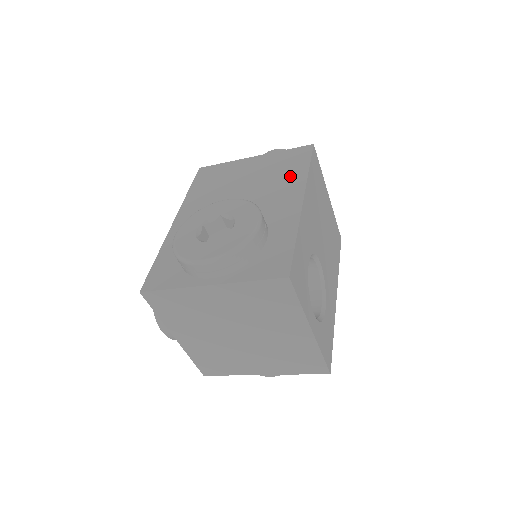
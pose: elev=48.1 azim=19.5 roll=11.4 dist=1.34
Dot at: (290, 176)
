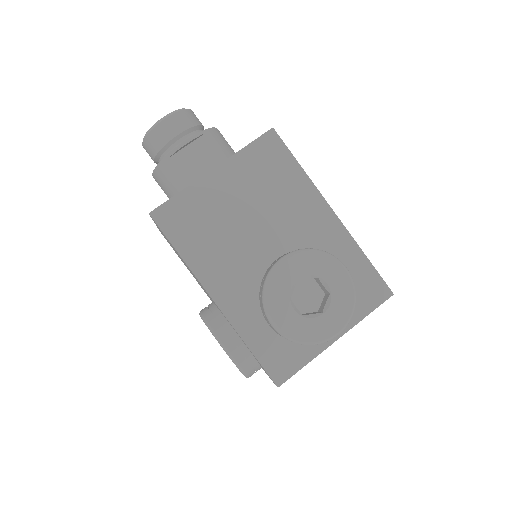
Dot at: (291, 186)
